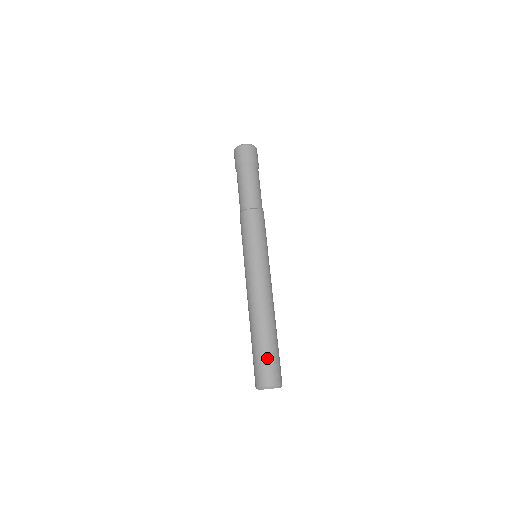
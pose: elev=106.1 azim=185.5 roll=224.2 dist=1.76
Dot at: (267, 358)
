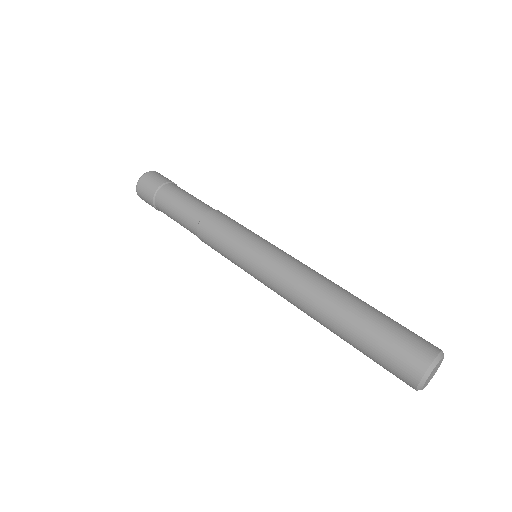
Dot at: (379, 348)
